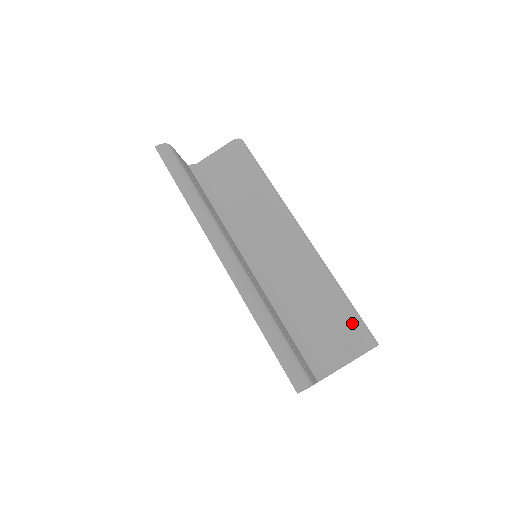
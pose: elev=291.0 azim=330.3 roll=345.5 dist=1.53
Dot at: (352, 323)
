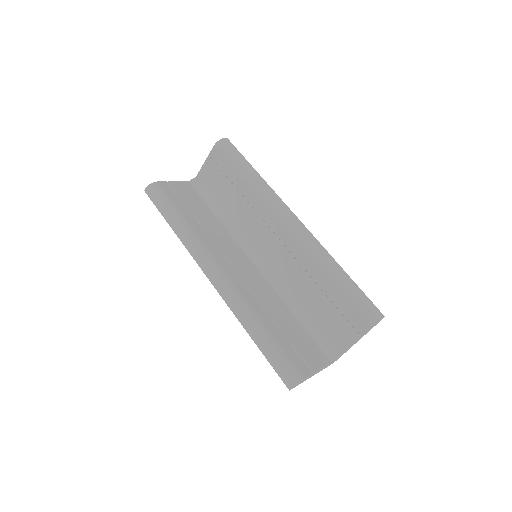
Dot at: (351, 303)
